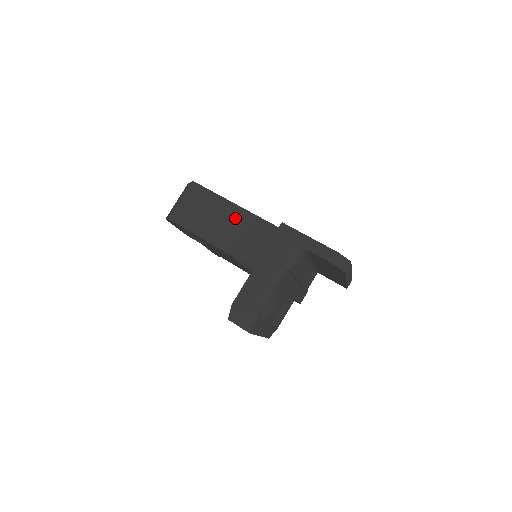
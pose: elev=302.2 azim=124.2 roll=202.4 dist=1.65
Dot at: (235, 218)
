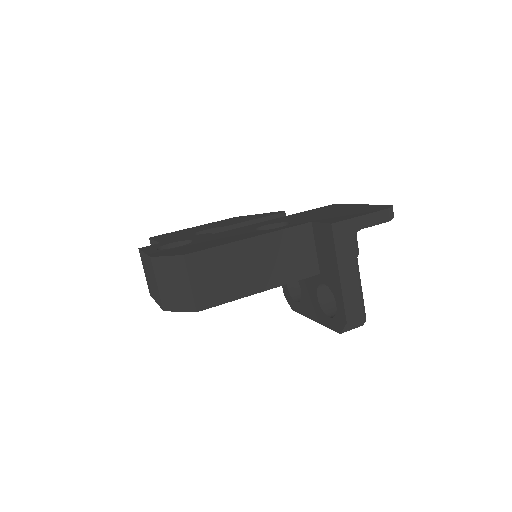
Dot at: (259, 251)
